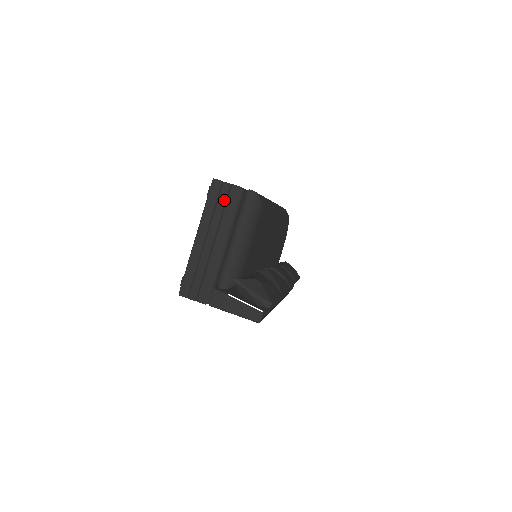
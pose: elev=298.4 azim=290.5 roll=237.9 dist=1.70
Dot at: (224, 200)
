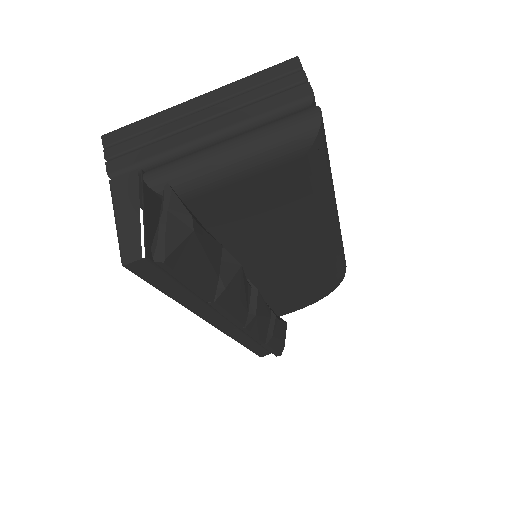
Dot at: (277, 89)
